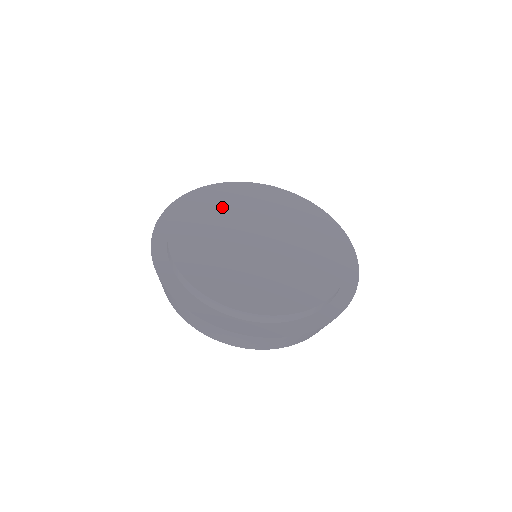
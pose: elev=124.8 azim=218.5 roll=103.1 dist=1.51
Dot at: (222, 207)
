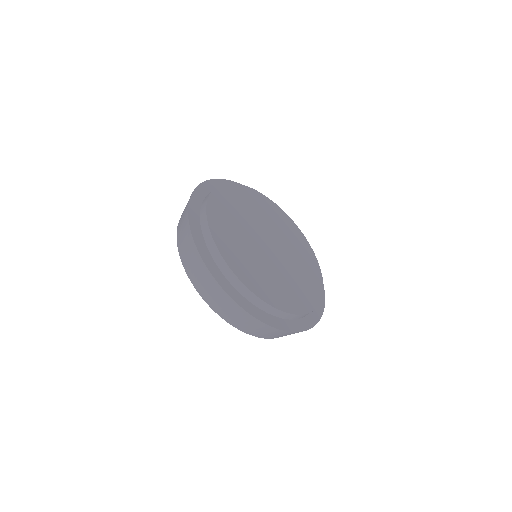
Dot at: (279, 222)
